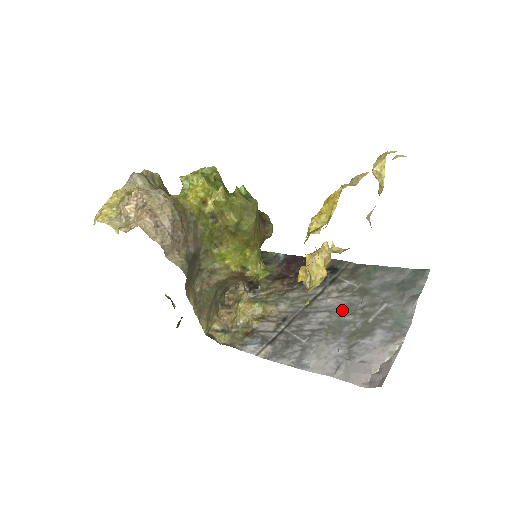
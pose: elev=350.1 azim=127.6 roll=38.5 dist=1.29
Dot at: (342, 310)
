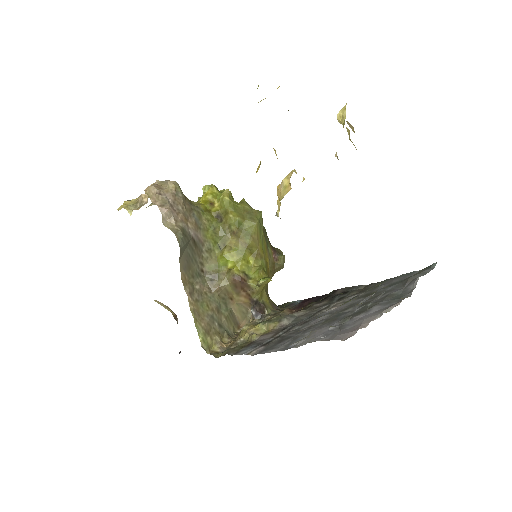
Dot at: (343, 309)
